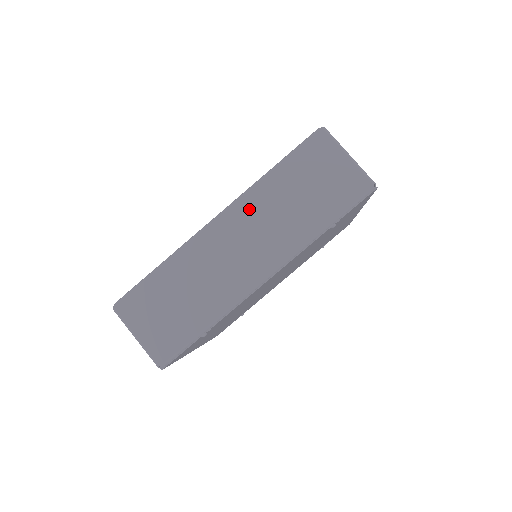
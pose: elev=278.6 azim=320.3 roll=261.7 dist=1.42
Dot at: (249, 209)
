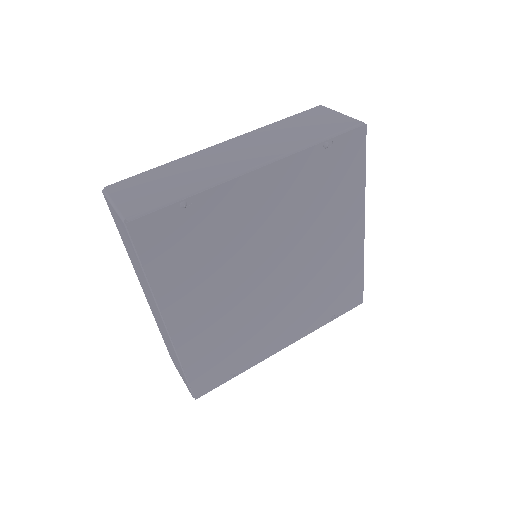
Dot at: (252, 137)
